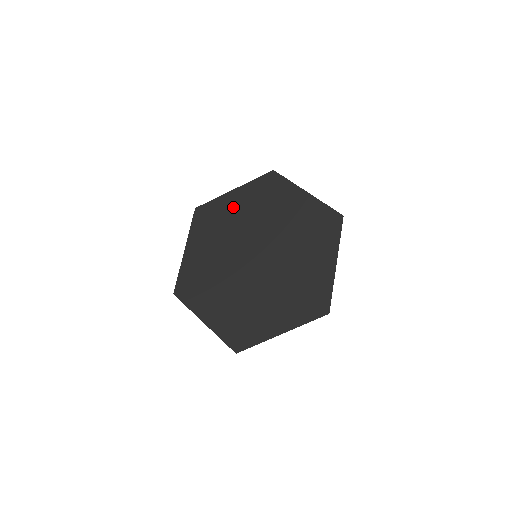
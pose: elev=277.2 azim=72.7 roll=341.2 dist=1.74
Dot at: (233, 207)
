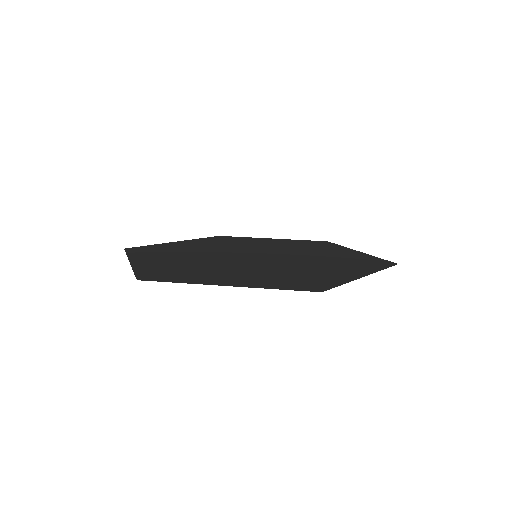
Dot at: (261, 241)
